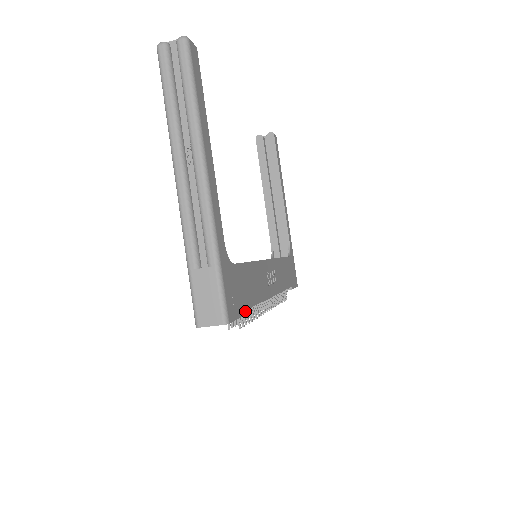
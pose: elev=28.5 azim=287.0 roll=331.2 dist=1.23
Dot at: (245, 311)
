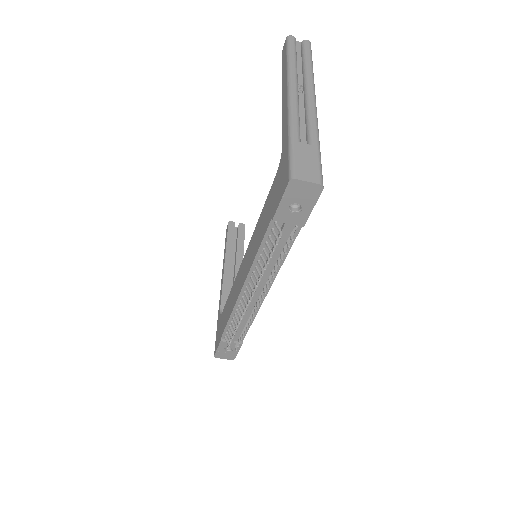
Dot at: (293, 235)
